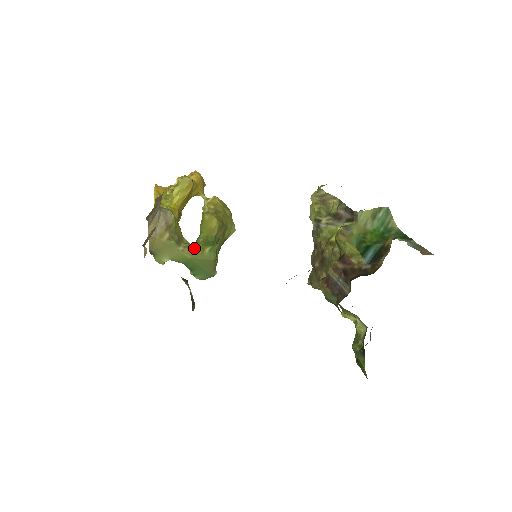
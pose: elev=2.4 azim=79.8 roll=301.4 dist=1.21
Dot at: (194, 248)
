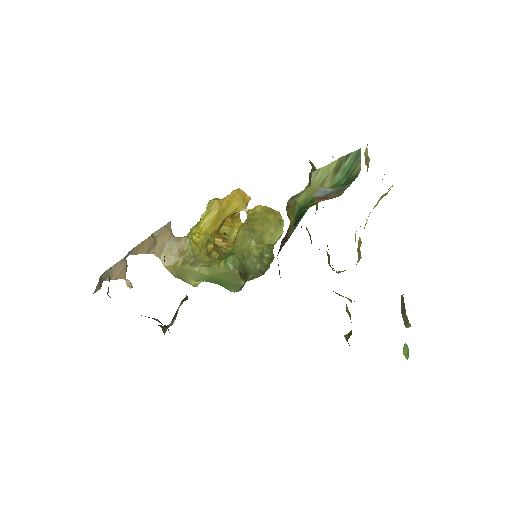
Dot at: (210, 265)
